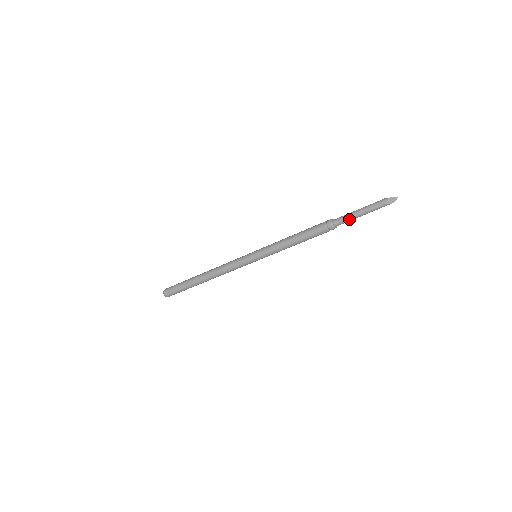
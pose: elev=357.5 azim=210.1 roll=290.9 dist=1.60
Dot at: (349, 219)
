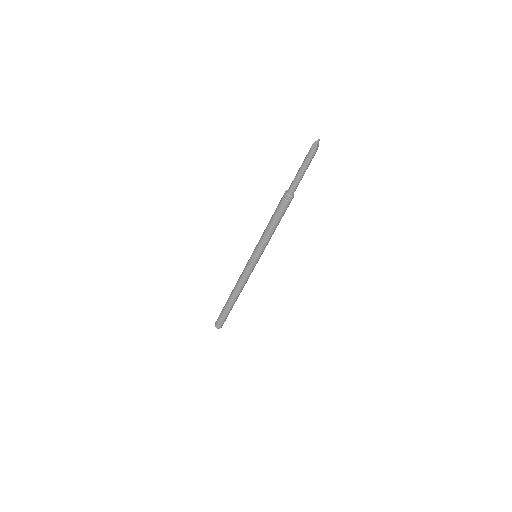
Dot at: (295, 180)
